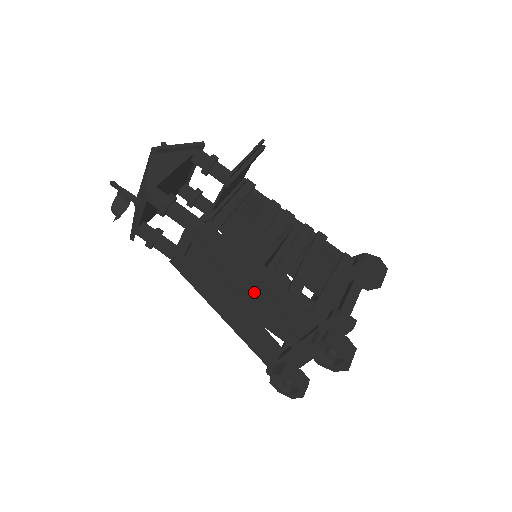
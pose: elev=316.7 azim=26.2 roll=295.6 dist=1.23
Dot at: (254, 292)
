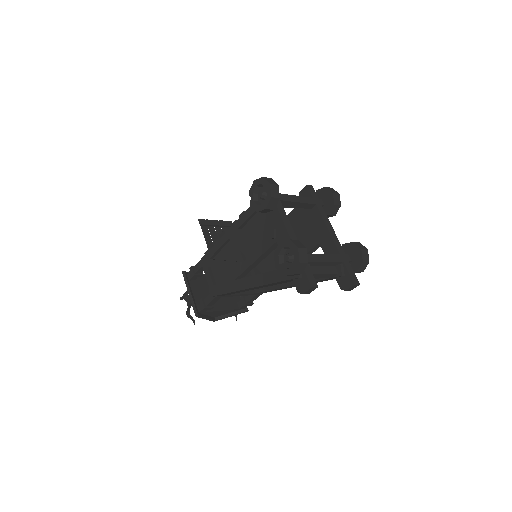
Dot at: (237, 244)
